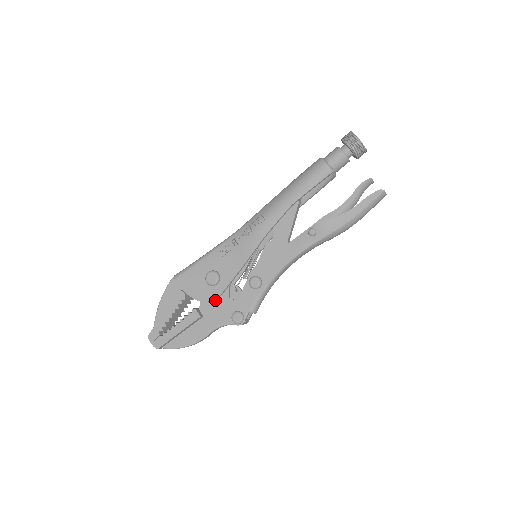
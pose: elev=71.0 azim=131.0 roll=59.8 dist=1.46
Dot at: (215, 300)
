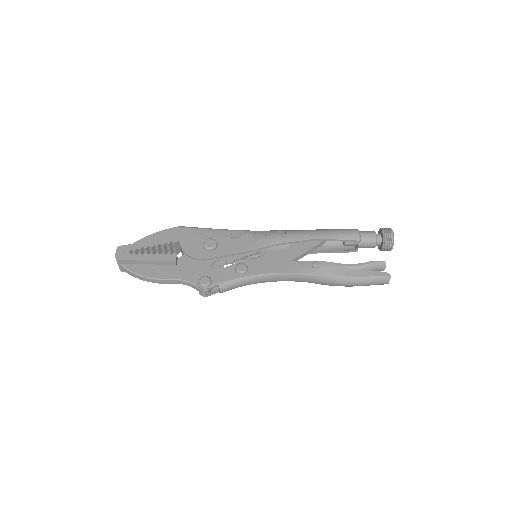
Dot at: (197, 261)
